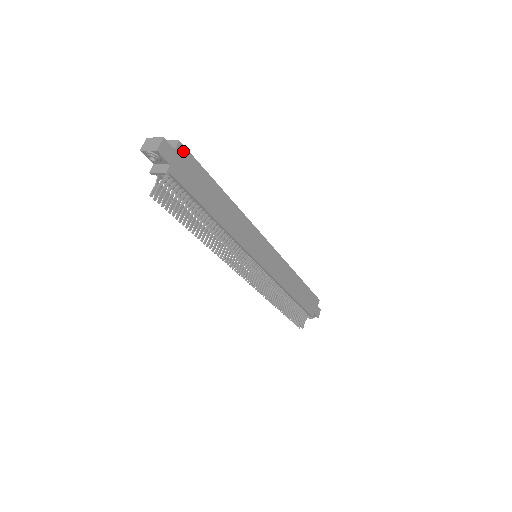
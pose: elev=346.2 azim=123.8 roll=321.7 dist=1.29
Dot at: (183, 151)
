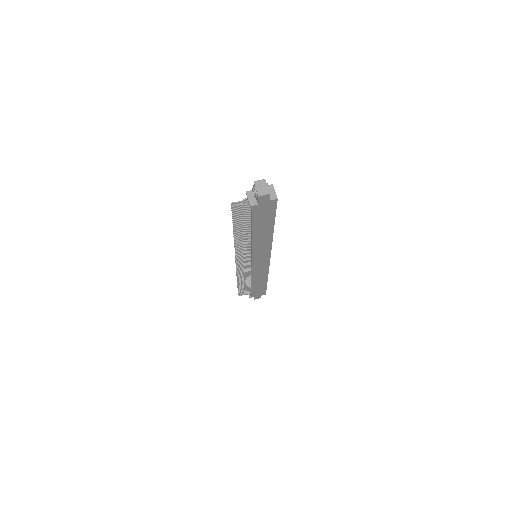
Dot at: (274, 203)
